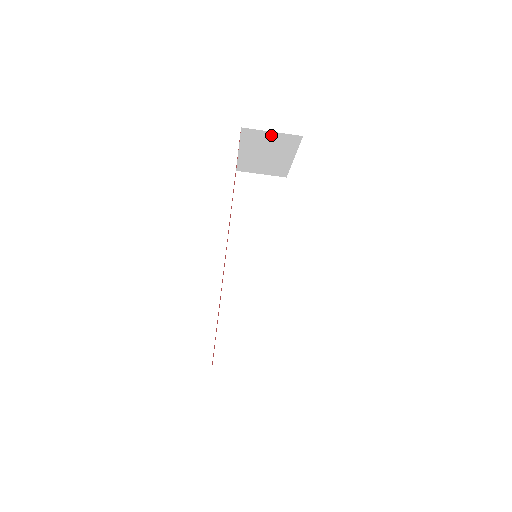
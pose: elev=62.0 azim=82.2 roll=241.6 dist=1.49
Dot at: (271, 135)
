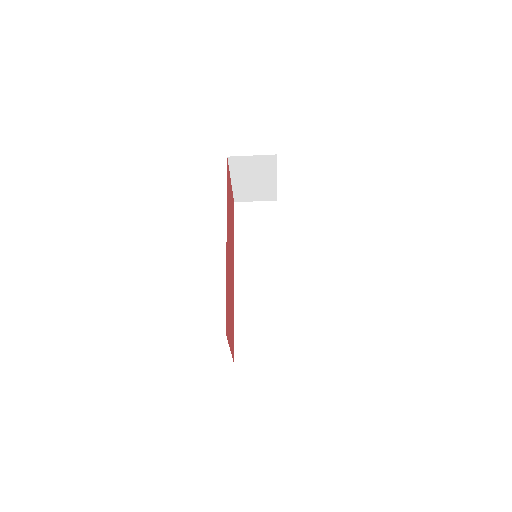
Dot at: (252, 159)
